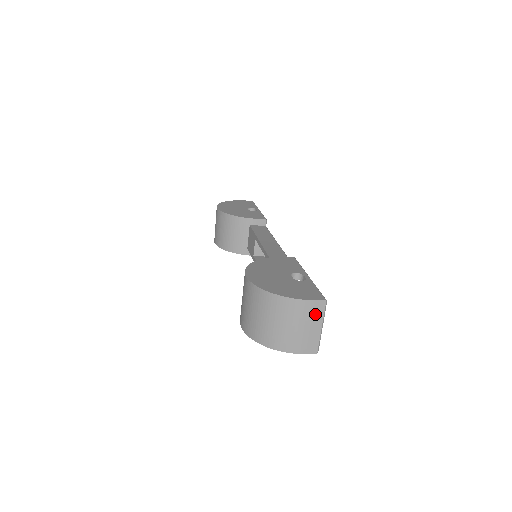
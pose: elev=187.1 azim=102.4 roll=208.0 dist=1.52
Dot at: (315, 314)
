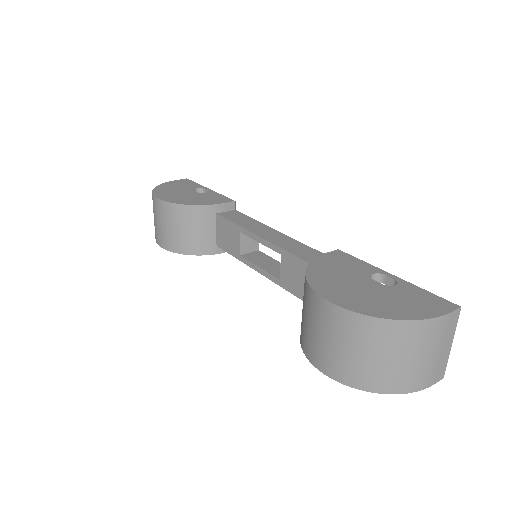
Dot at: (449, 330)
